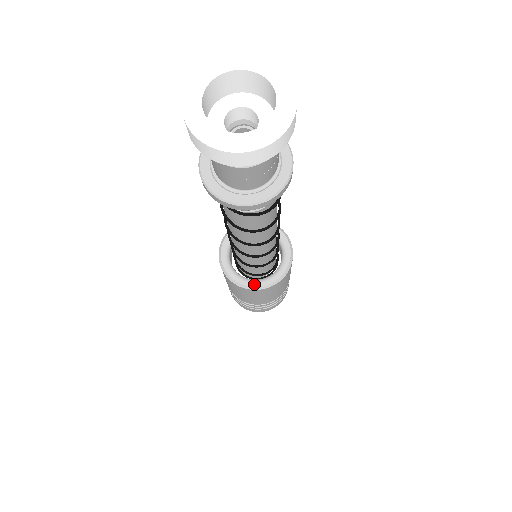
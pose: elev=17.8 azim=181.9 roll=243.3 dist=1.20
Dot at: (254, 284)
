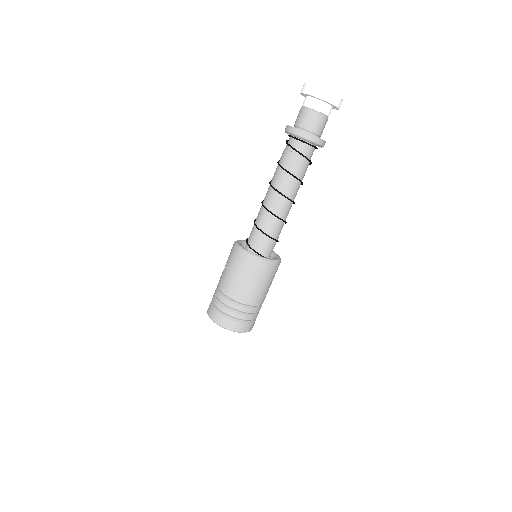
Dot at: (271, 259)
